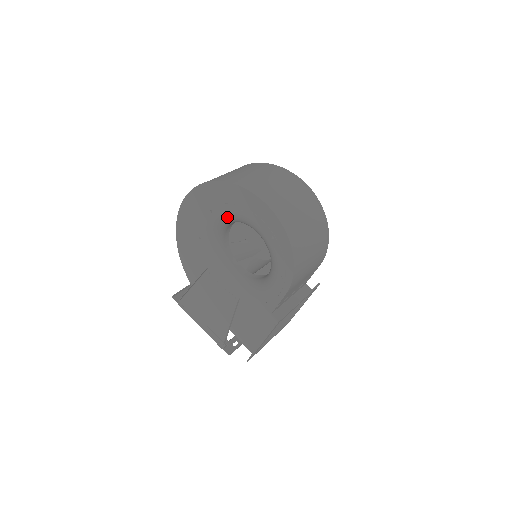
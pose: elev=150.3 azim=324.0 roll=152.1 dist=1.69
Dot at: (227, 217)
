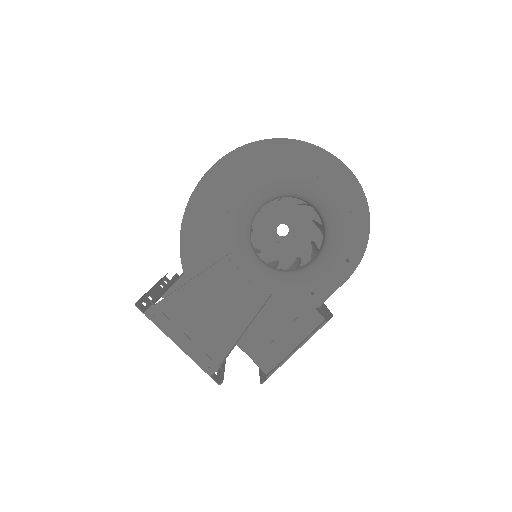
Dot at: (288, 185)
